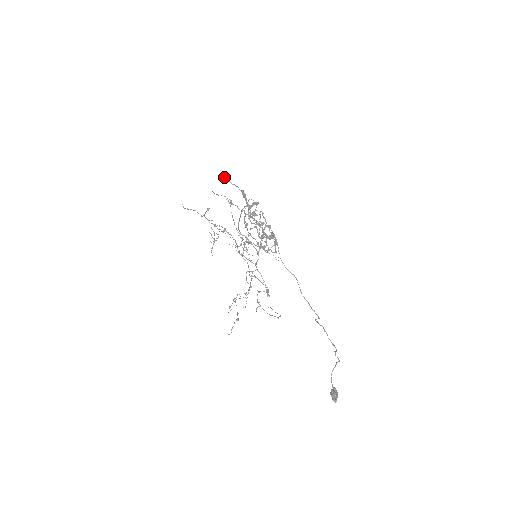
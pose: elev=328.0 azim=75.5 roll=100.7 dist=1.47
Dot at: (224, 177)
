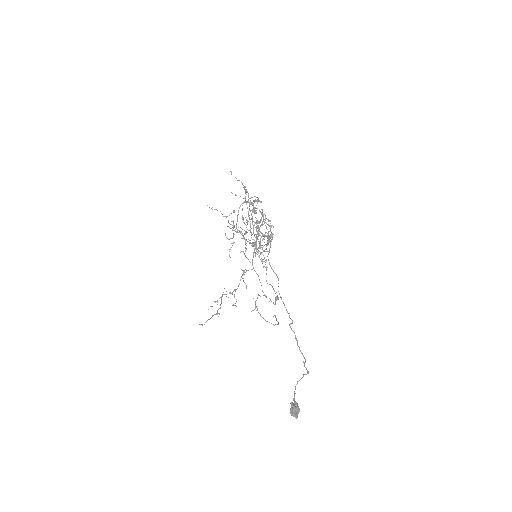
Dot at: (231, 173)
